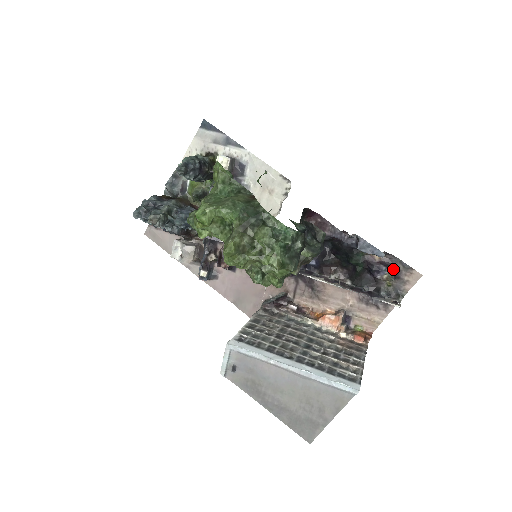
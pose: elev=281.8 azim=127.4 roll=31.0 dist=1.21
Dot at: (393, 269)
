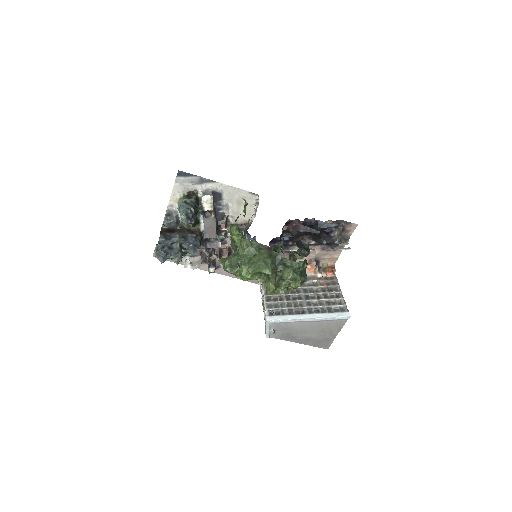
Dot at: (340, 228)
